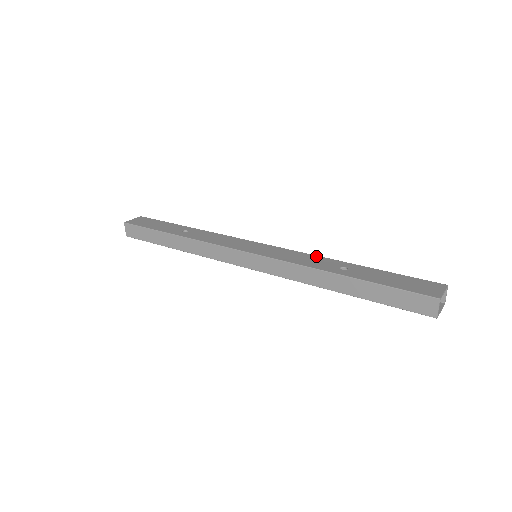
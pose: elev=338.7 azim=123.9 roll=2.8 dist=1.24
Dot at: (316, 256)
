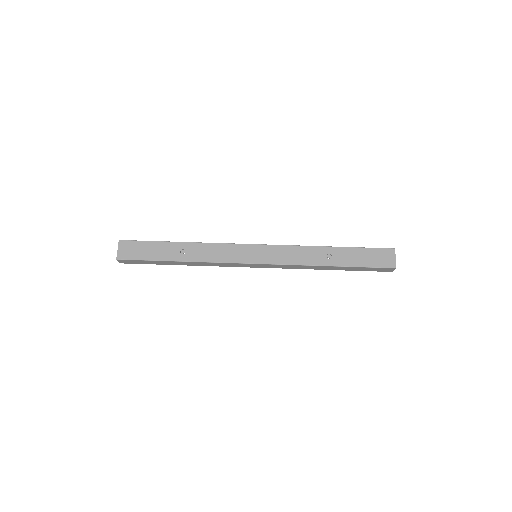
Dot at: (304, 247)
